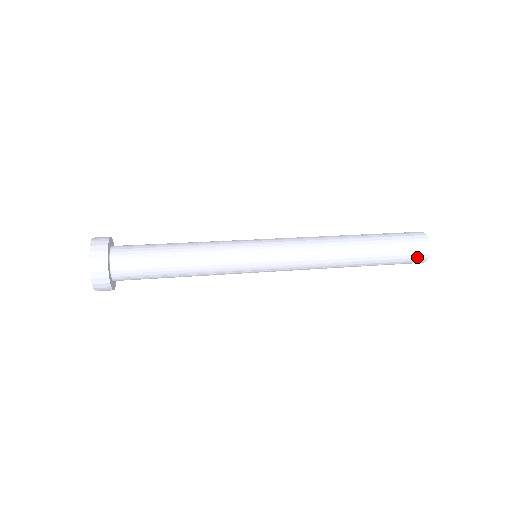
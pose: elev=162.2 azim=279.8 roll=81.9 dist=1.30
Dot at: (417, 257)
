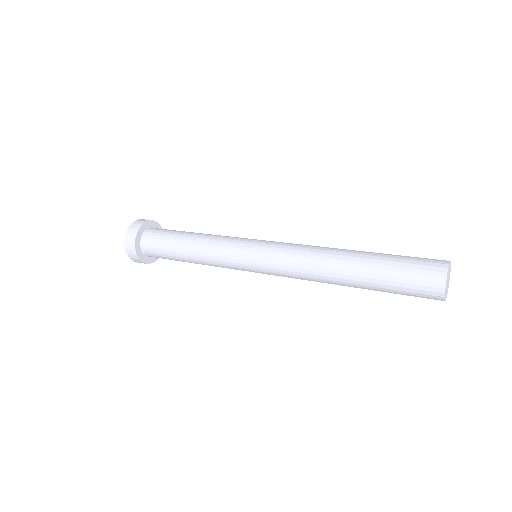
Dot at: (427, 293)
